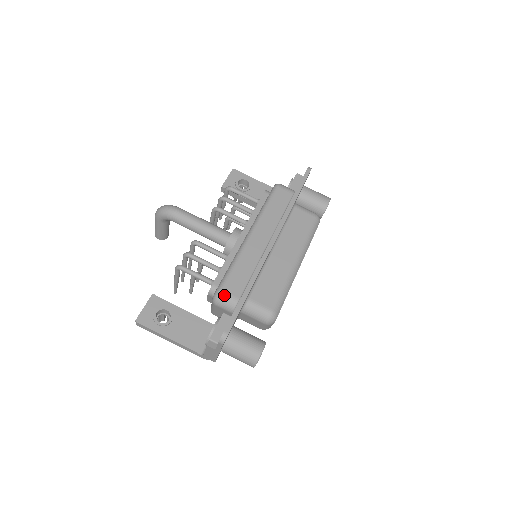
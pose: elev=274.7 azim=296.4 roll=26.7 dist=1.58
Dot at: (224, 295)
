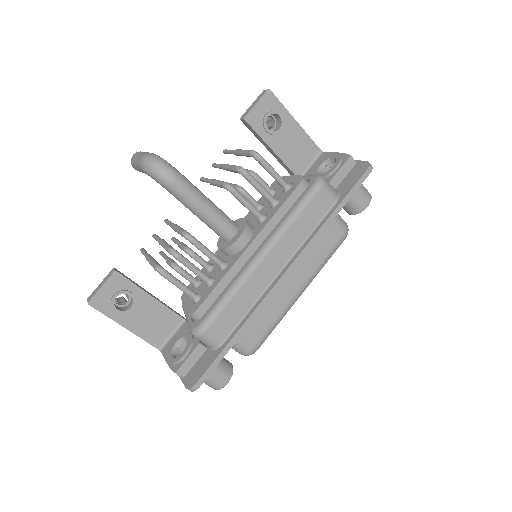
Dot at: (207, 336)
